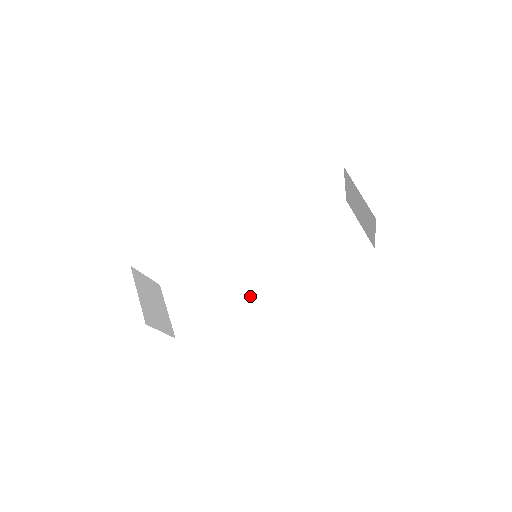
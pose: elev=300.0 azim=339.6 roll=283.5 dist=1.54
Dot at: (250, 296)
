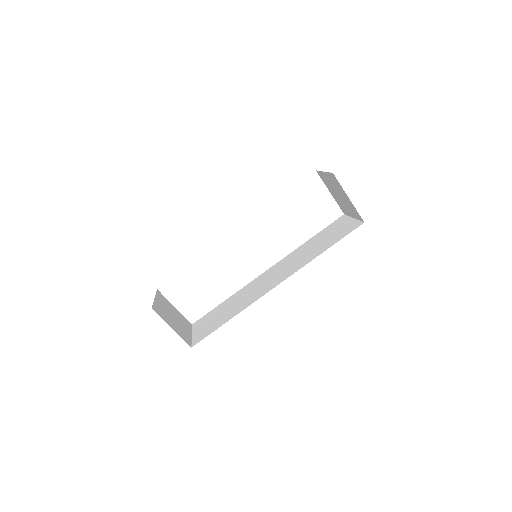
Dot at: (258, 296)
